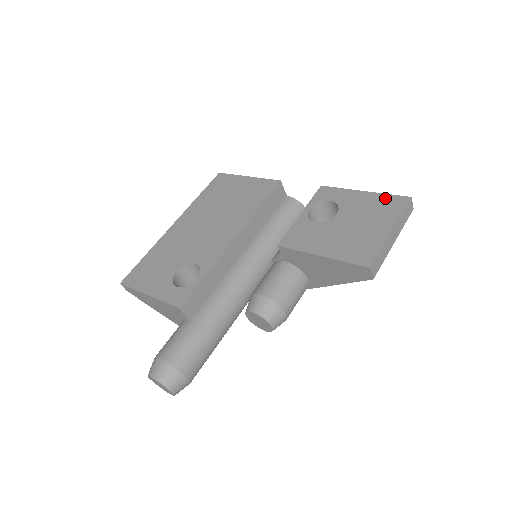
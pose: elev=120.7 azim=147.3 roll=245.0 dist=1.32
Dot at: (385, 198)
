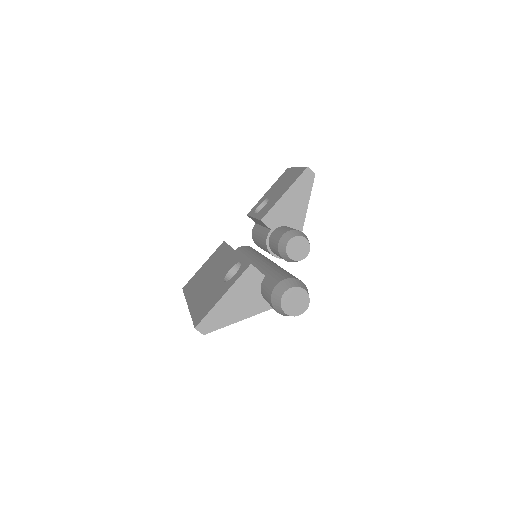
Dot at: (279, 179)
